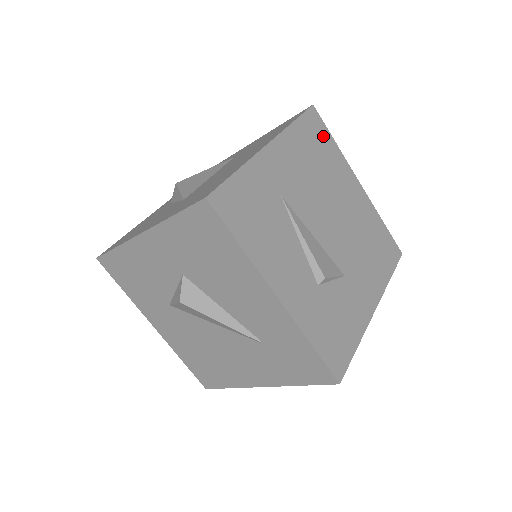
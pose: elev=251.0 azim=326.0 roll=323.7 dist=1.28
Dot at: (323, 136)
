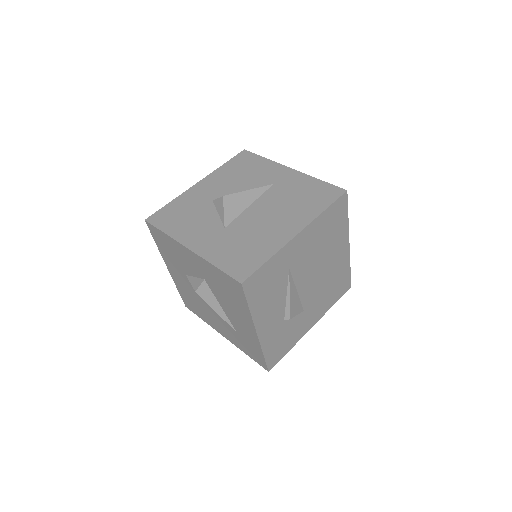
Dot at: (341, 215)
